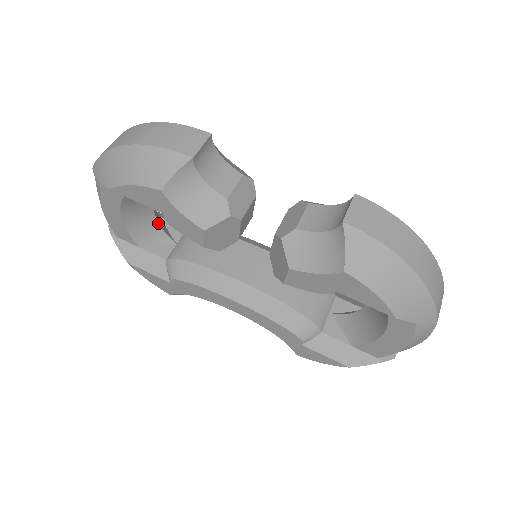
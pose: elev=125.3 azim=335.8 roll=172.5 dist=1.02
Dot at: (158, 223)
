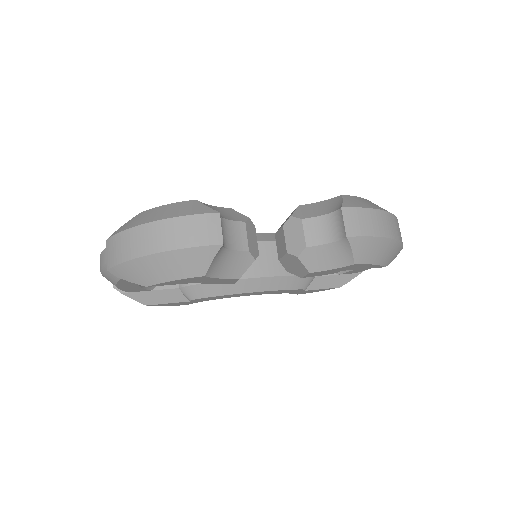
Dot at: occluded
